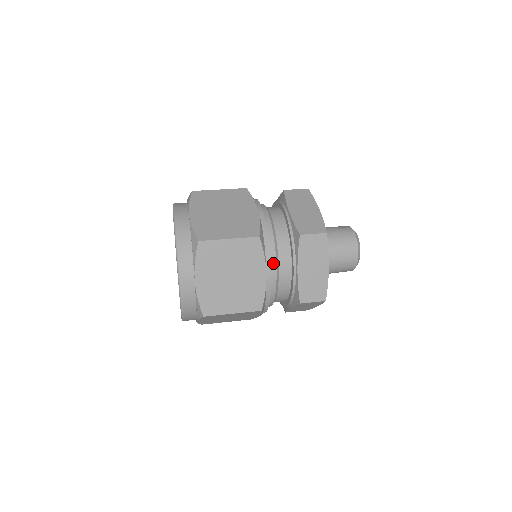
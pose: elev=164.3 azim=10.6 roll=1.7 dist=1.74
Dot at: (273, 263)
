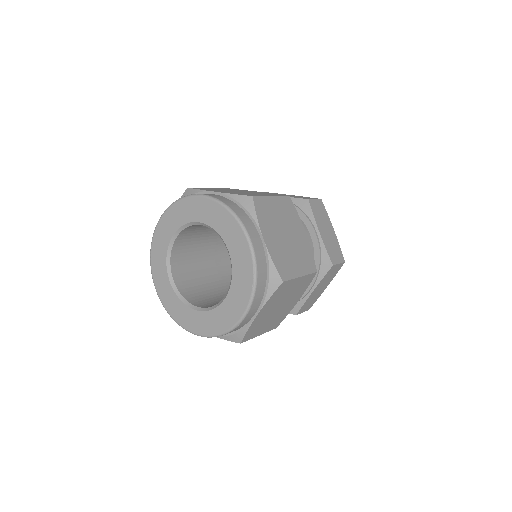
Dot at: occluded
